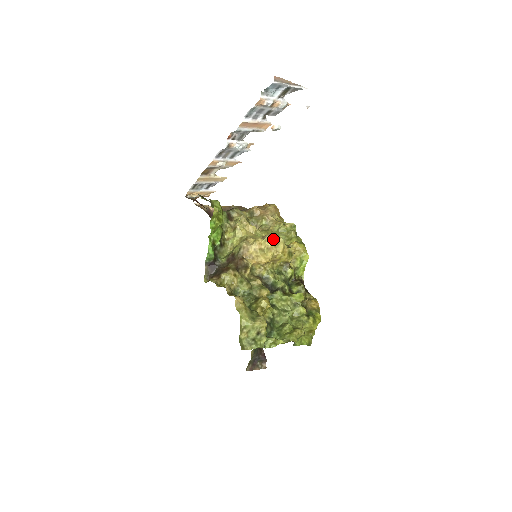
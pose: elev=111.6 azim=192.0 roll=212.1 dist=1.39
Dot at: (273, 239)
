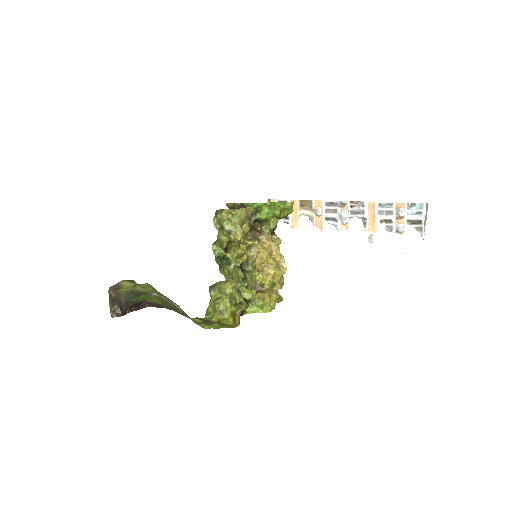
Dot at: (282, 263)
